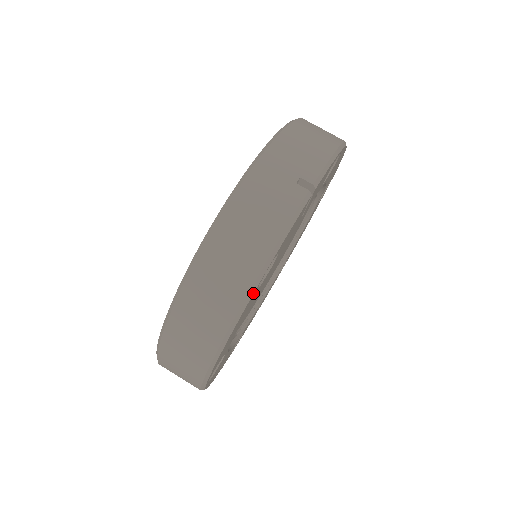
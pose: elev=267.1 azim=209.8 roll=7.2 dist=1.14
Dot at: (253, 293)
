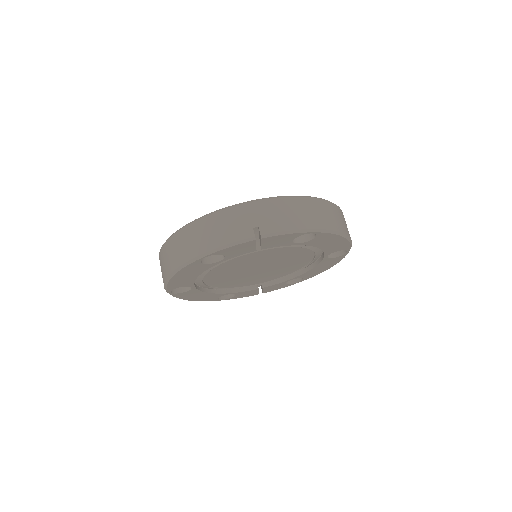
Dot at: (193, 262)
